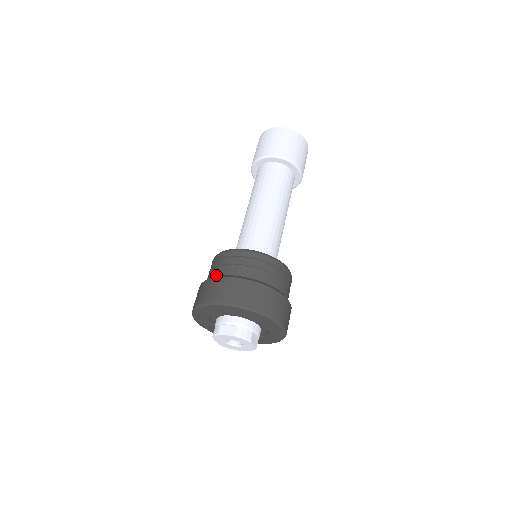
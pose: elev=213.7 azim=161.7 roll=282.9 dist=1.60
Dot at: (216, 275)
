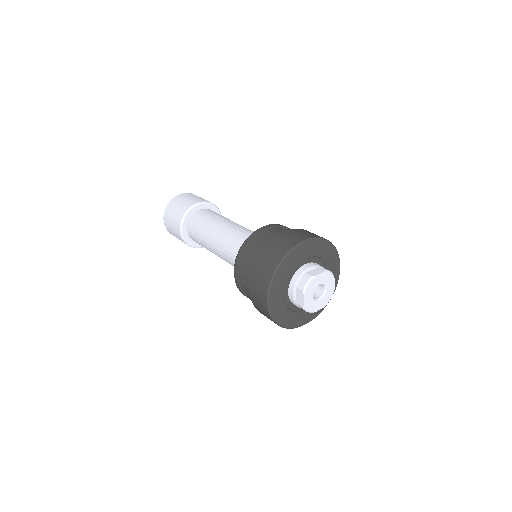
Dot at: (268, 242)
